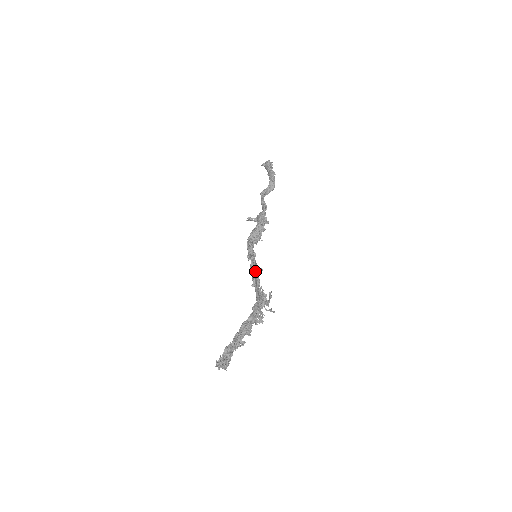
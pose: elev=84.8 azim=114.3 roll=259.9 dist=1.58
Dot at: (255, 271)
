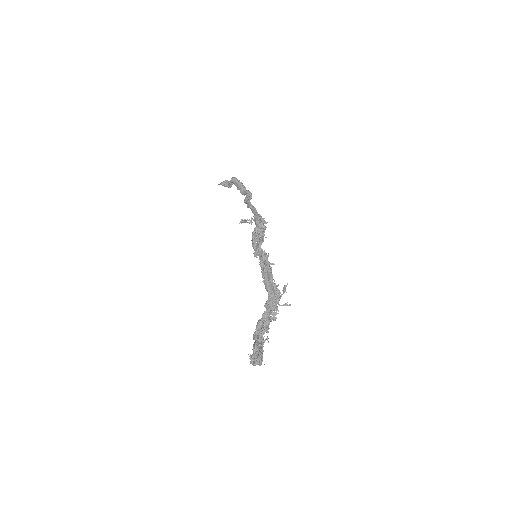
Dot at: (269, 265)
